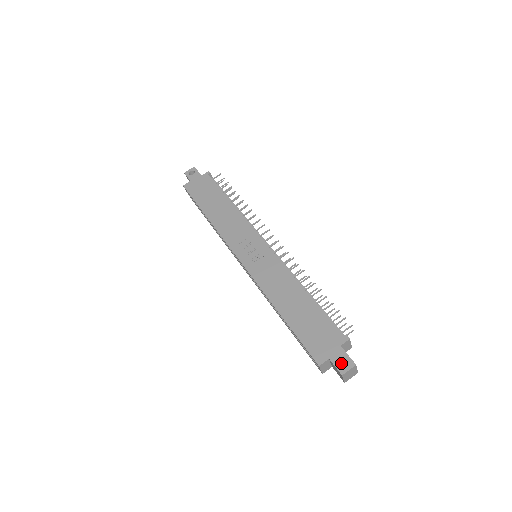
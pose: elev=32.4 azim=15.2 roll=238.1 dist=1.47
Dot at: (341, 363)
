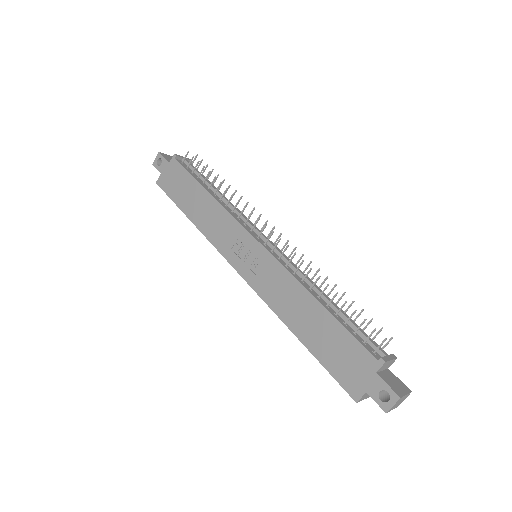
Dot at: occluded
